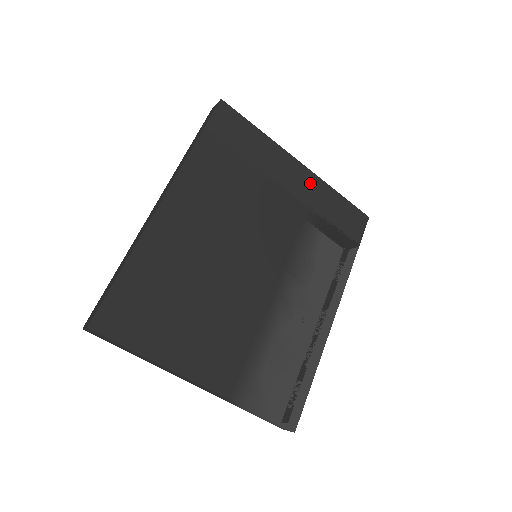
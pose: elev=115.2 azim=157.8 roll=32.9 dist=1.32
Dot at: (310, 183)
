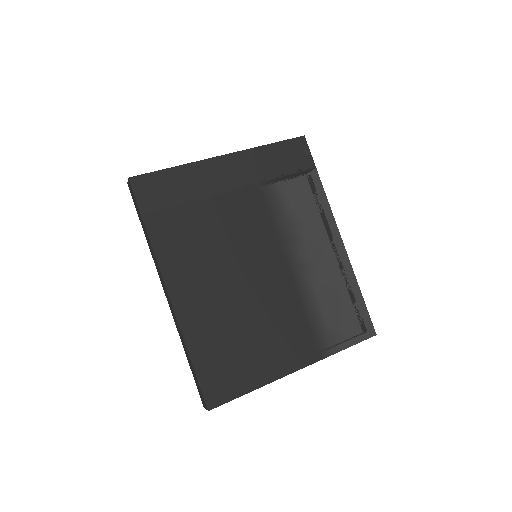
Dot at: (243, 163)
